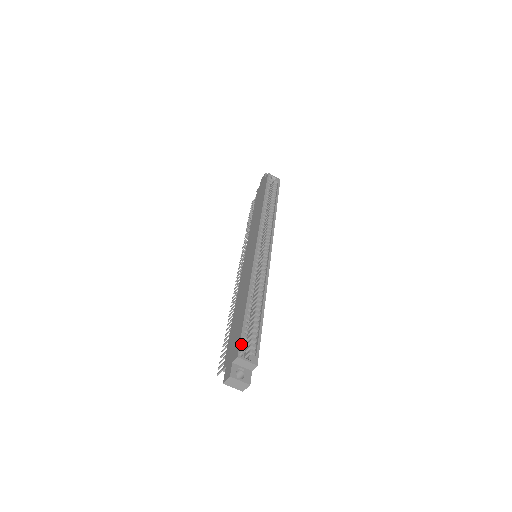
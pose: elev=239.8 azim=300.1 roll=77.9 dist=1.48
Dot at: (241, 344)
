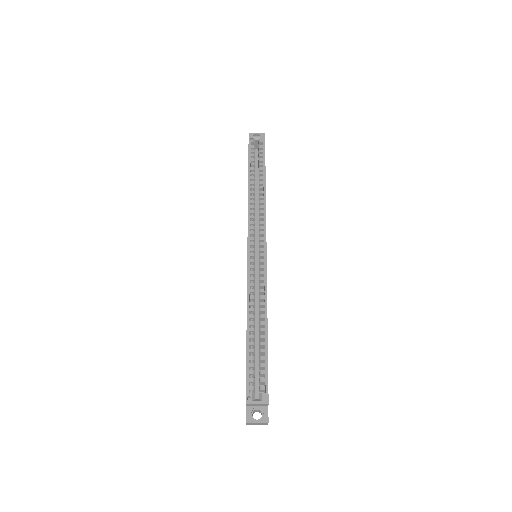
Dot at: (247, 387)
